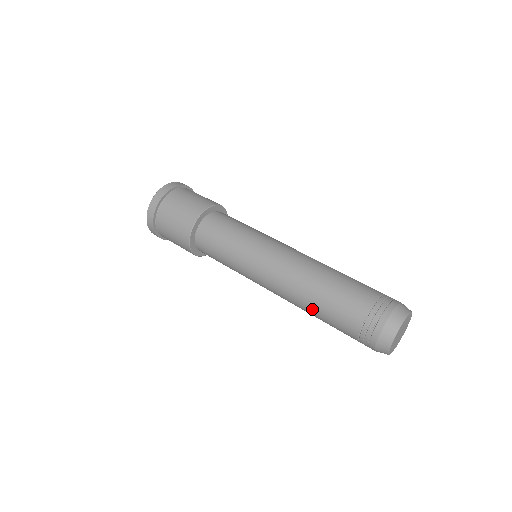
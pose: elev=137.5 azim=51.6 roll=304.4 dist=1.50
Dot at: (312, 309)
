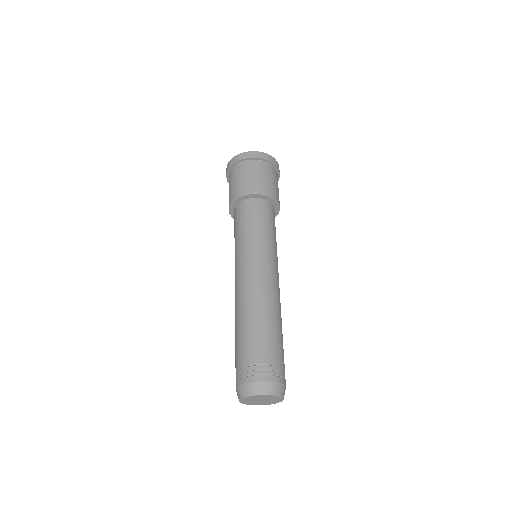
Dot at: occluded
